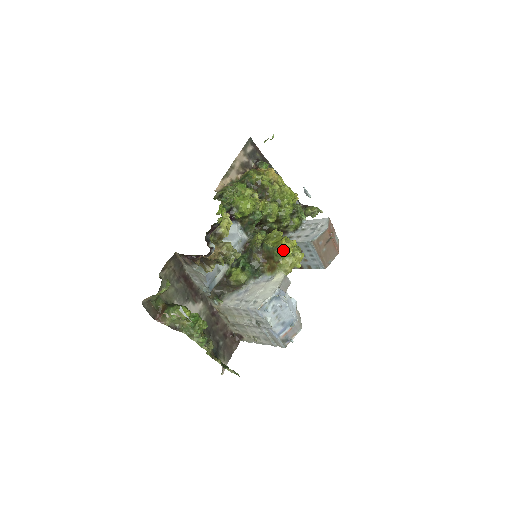
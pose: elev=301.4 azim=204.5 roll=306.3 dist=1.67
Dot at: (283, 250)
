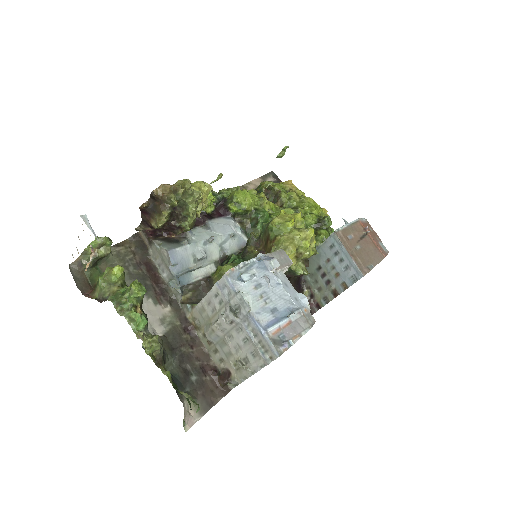
Dot at: (280, 221)
